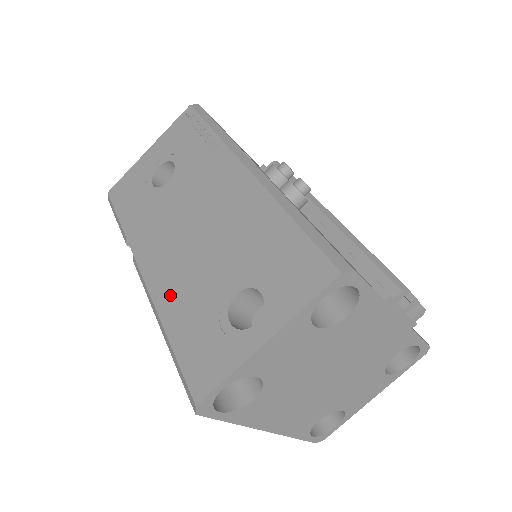
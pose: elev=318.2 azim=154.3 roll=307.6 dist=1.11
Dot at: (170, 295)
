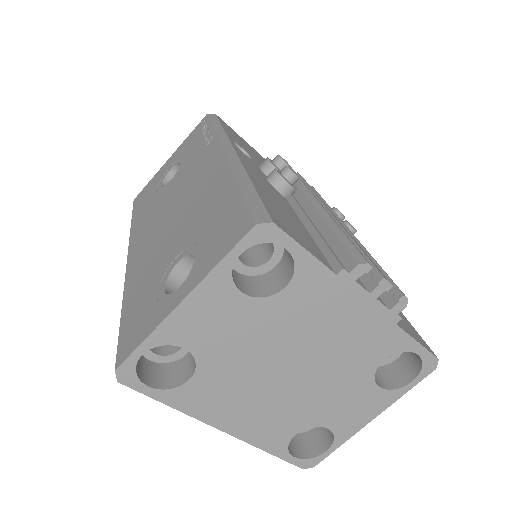
Dot at: (137, 273)
